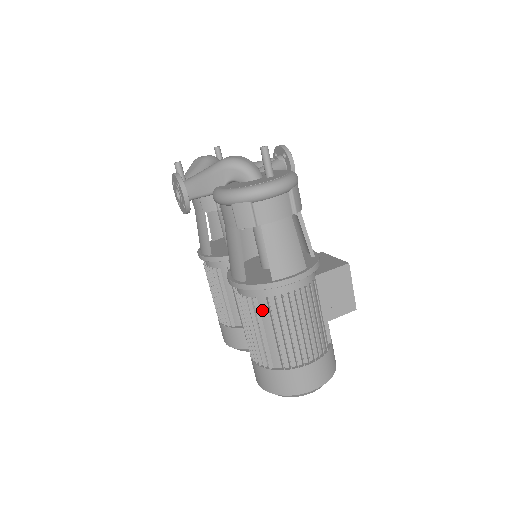
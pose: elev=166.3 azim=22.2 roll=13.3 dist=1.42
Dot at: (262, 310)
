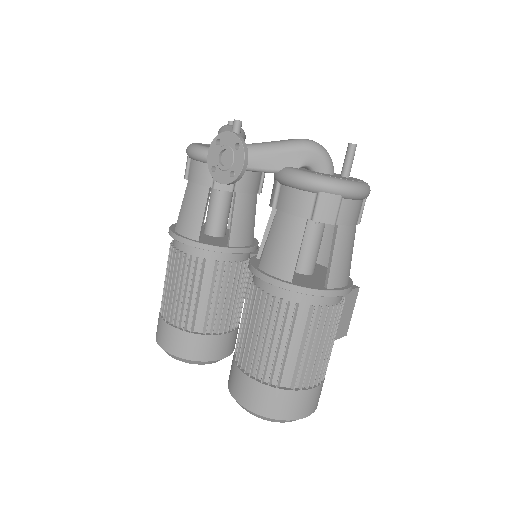
Dot at: (299, 319)
